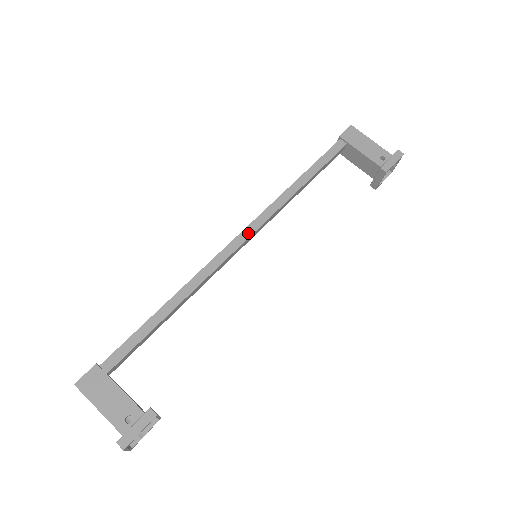
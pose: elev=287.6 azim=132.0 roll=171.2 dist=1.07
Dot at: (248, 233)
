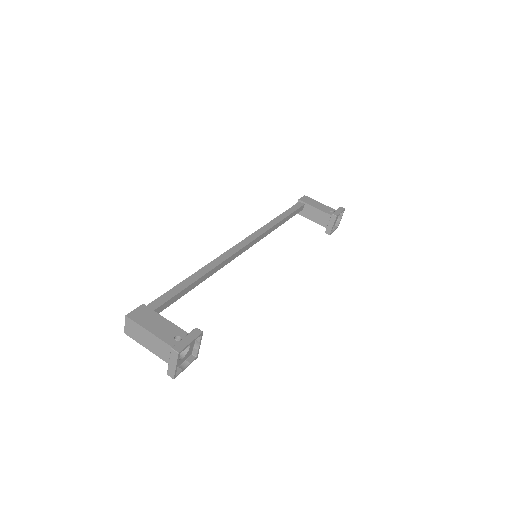
Dot at: (248, 241)
